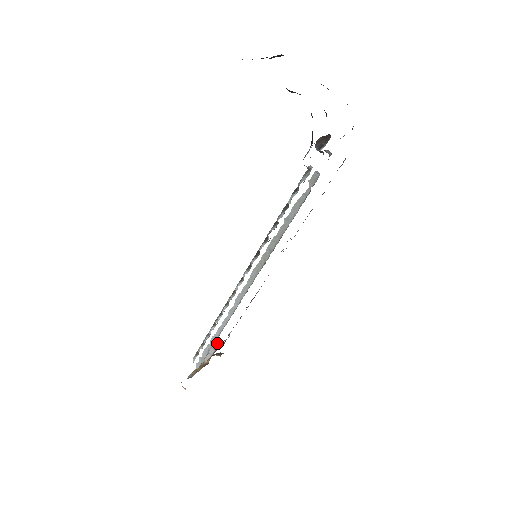
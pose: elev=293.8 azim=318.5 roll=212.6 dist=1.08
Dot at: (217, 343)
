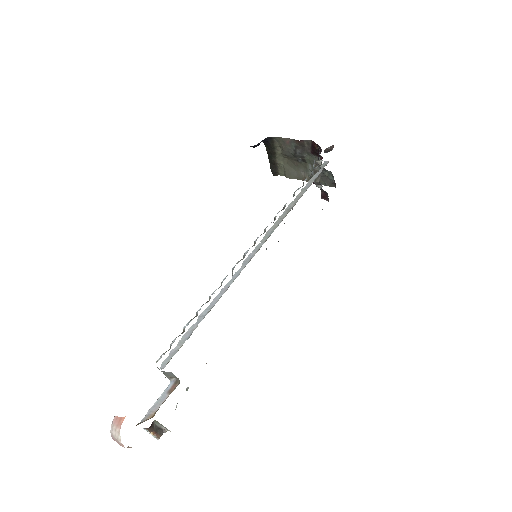
Dot at: (177, 380)
